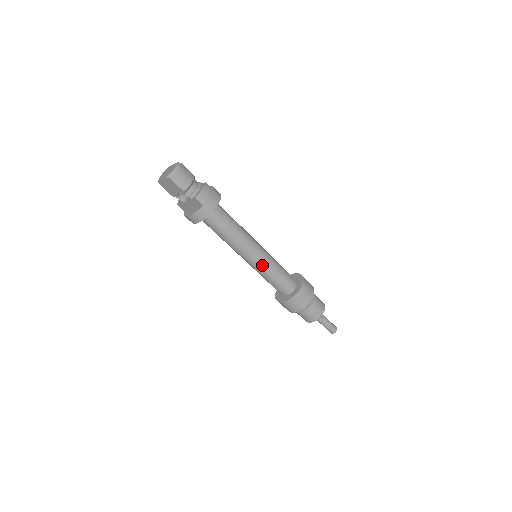
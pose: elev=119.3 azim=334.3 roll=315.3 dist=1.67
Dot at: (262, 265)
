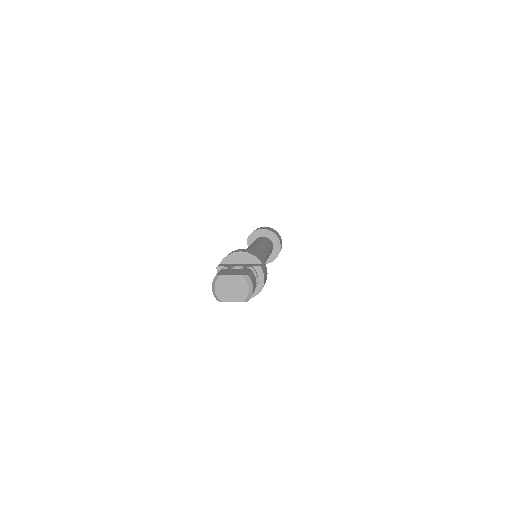
Dot at: occluded
